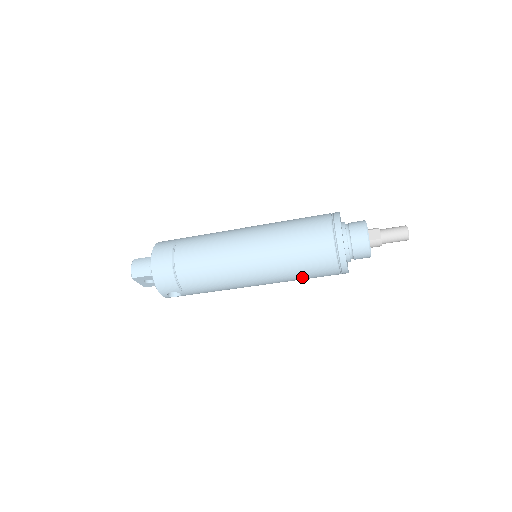
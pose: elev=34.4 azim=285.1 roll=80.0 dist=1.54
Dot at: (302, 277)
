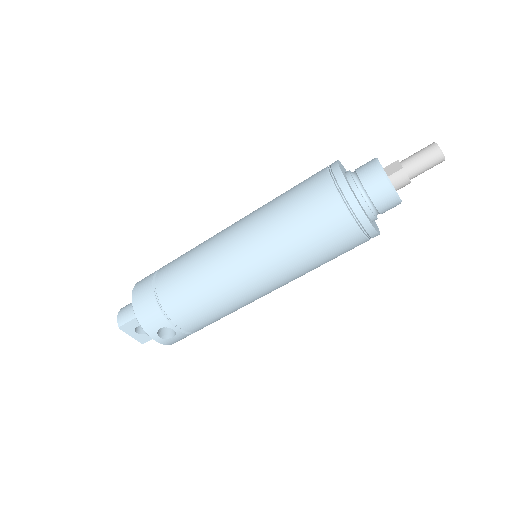
Dot at: (313, 254)
